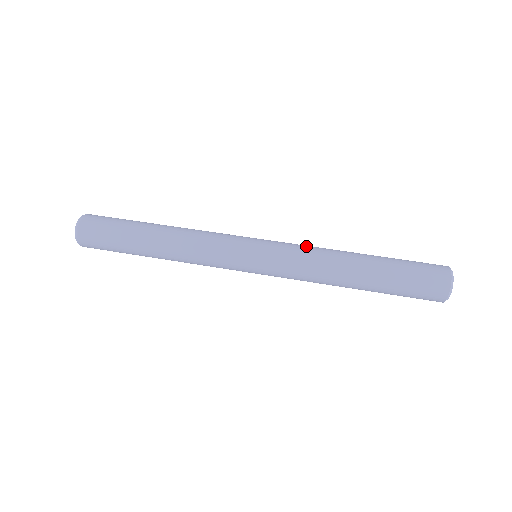
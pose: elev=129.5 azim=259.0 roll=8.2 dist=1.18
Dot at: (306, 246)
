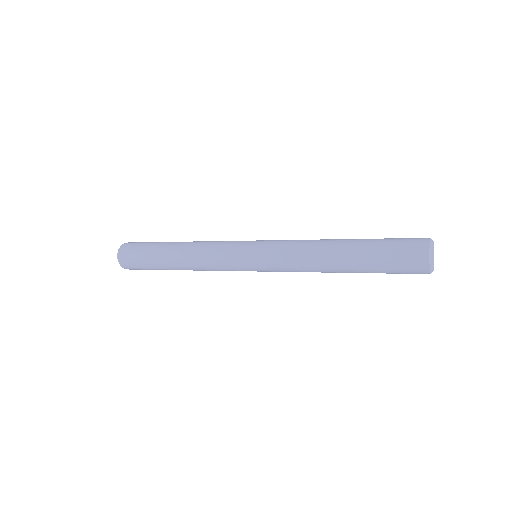
Dot at: occluded
